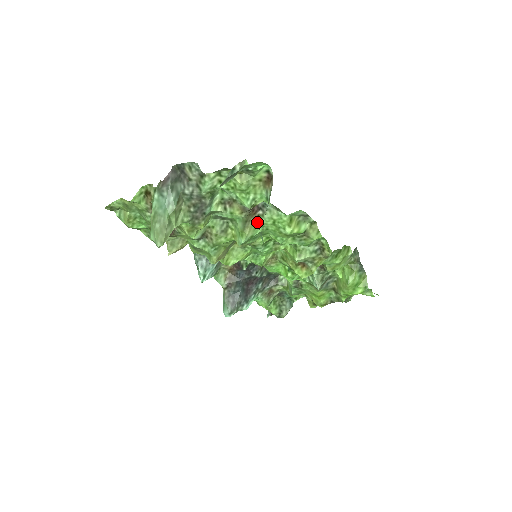
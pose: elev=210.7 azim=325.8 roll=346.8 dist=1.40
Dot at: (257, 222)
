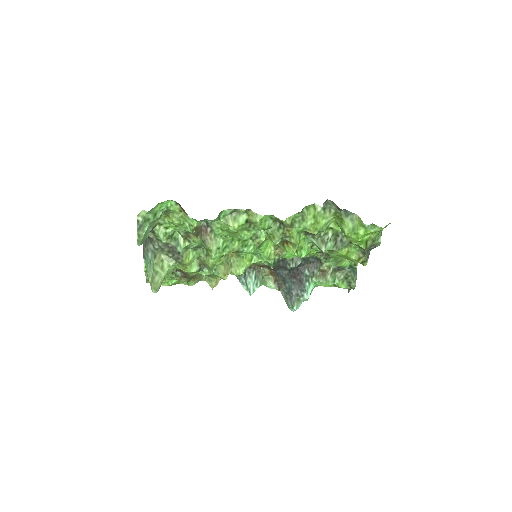
Dot at: (214, 236)
